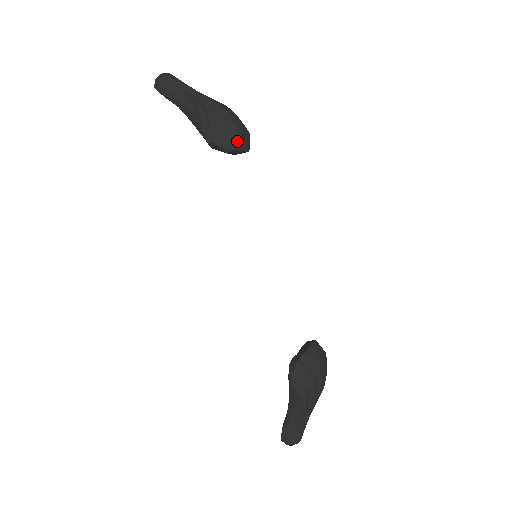
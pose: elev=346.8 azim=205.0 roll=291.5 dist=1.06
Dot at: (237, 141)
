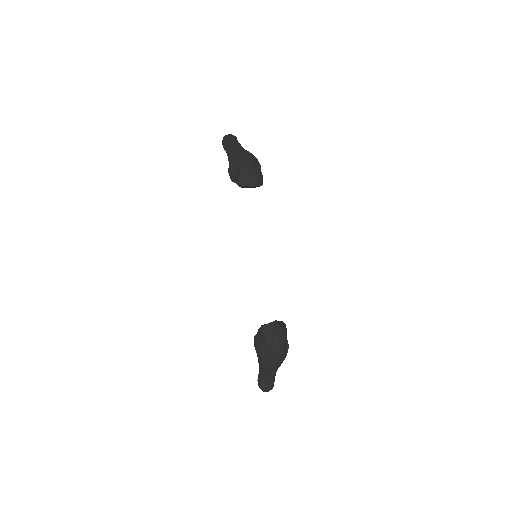
Dot at: (245, 180)
